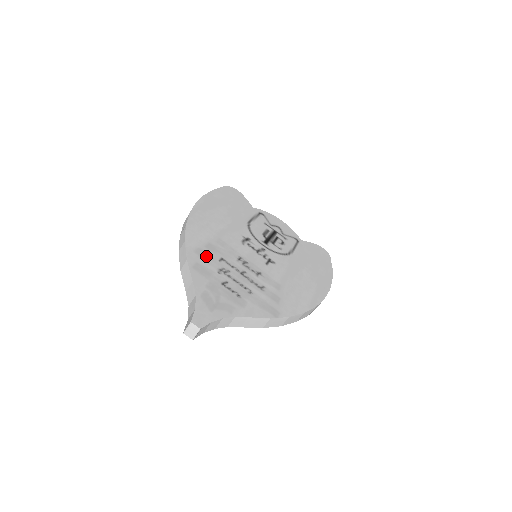
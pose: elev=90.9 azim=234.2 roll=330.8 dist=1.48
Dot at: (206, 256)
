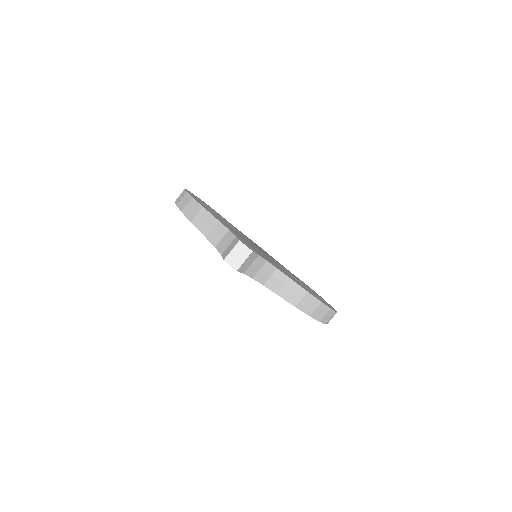
Dot at: occluded
